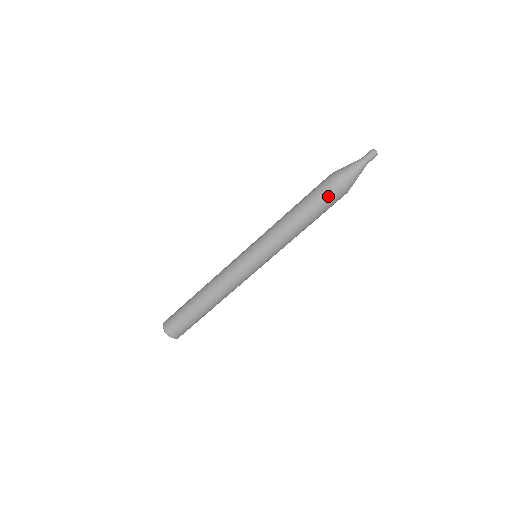
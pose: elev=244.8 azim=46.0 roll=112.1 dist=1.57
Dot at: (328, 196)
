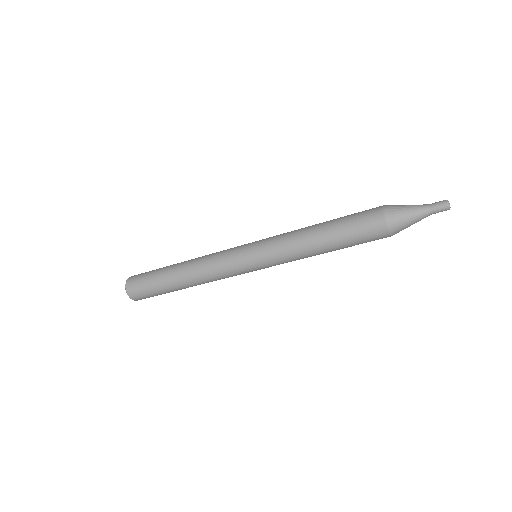
Dot at: (368, 234)
